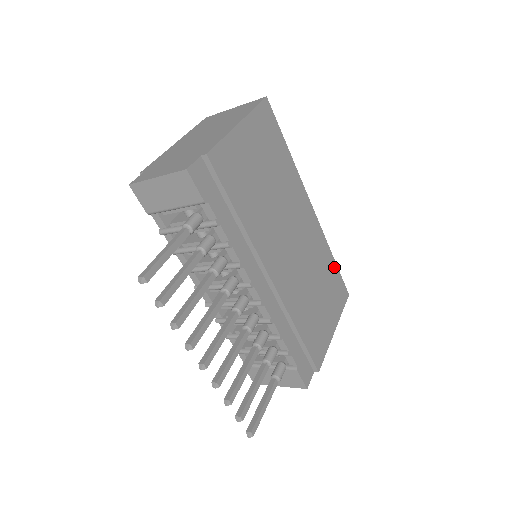
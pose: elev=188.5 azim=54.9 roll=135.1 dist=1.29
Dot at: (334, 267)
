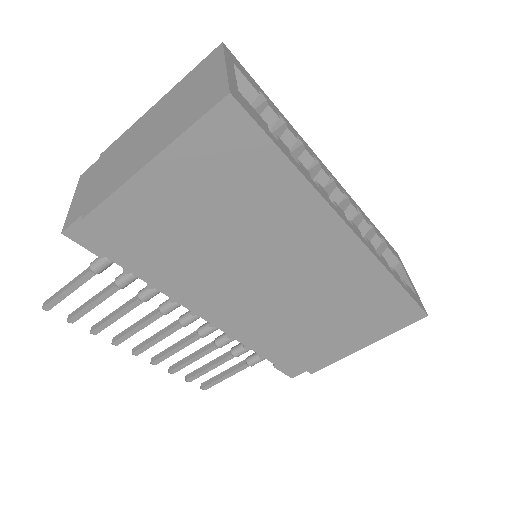
Dot at: (395, 291)
